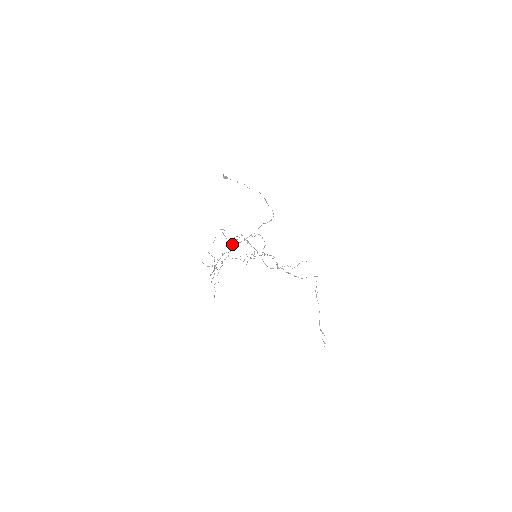
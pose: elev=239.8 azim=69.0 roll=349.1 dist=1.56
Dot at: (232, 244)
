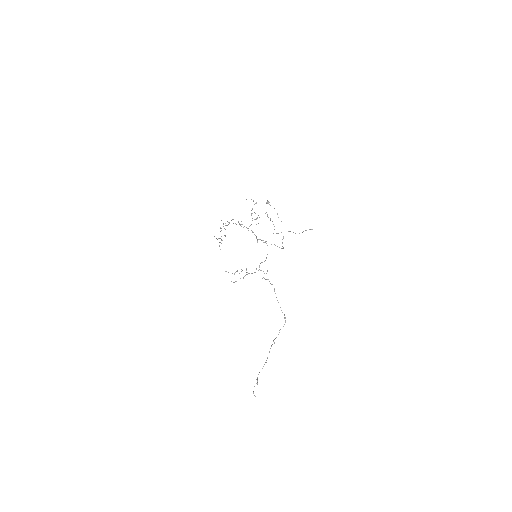
Dot at: occluded
